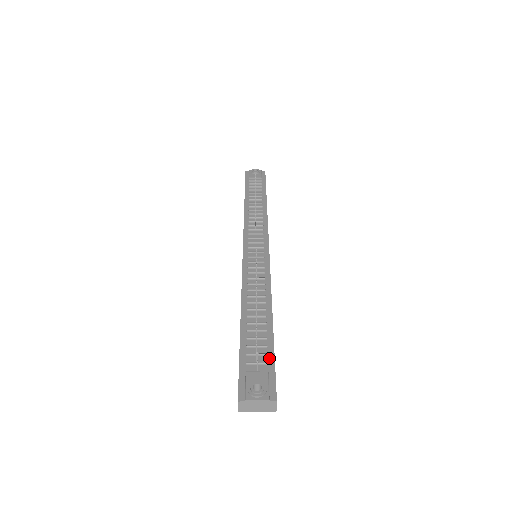
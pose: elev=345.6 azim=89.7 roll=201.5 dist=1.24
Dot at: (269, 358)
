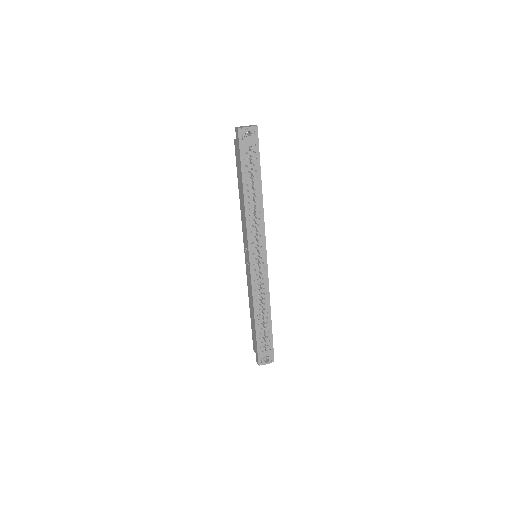
Dot at: (270, 342)
